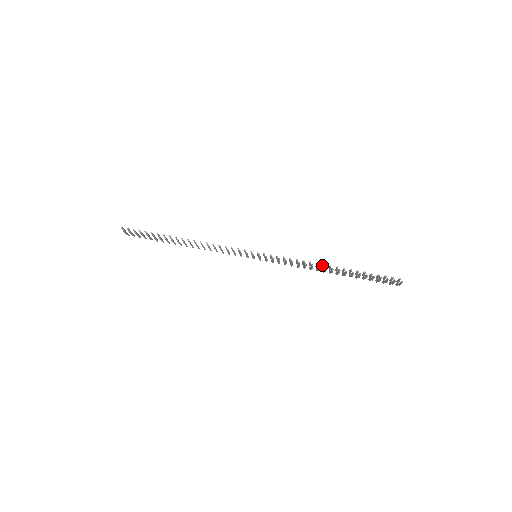
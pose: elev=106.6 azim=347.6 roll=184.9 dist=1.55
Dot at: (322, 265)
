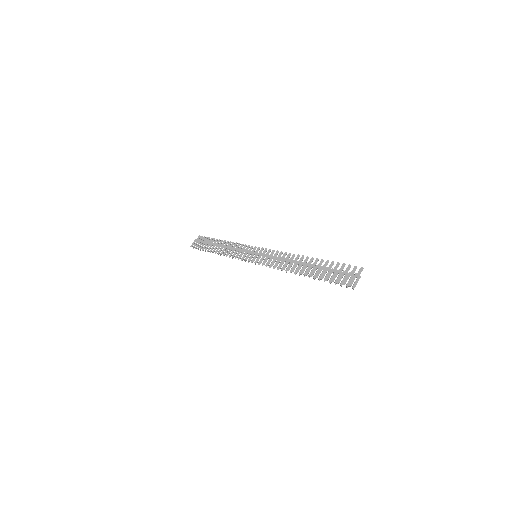
Dot at: (292, 269)
